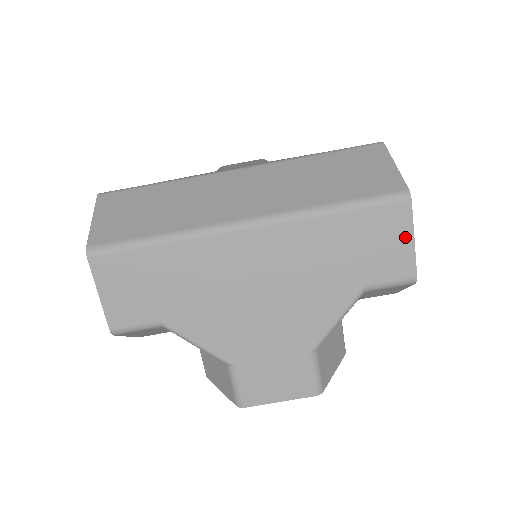
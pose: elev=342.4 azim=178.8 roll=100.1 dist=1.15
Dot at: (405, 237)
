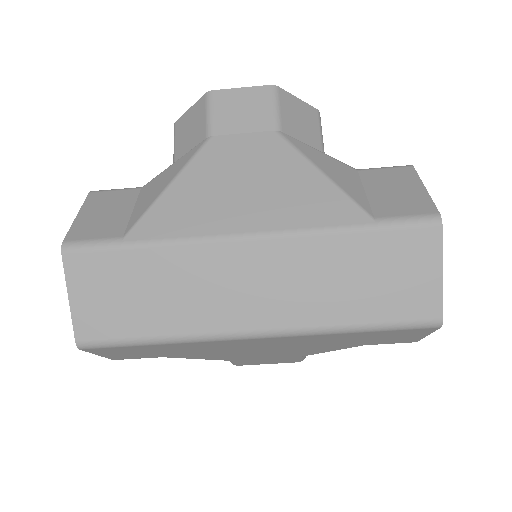
Dot at: (419, 335)
